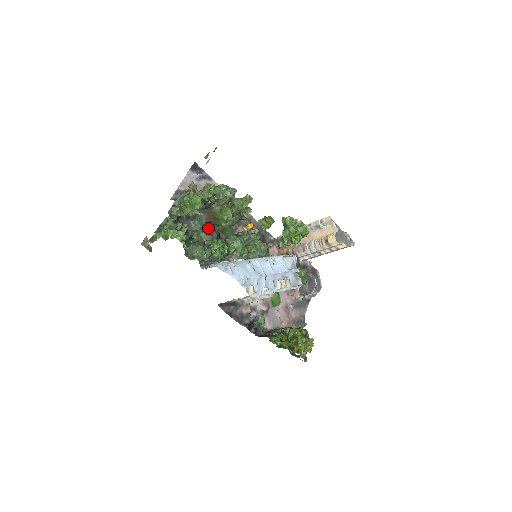
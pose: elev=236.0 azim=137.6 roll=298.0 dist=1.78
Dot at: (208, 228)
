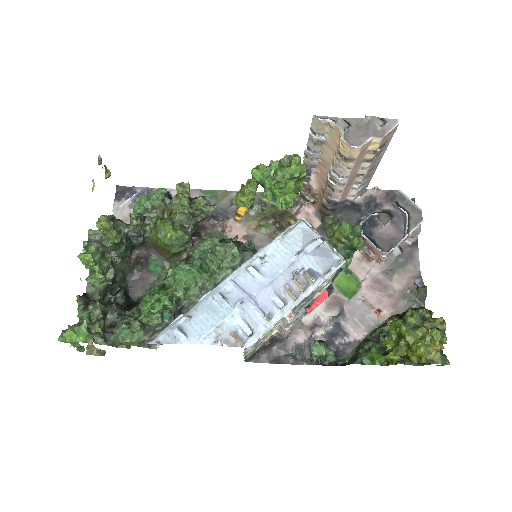
Dot at: (177, 261)
